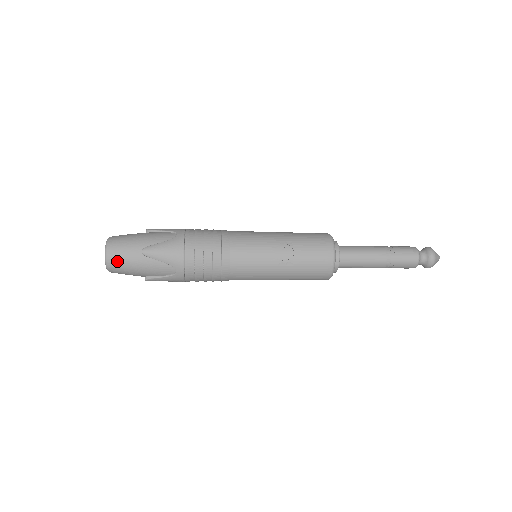
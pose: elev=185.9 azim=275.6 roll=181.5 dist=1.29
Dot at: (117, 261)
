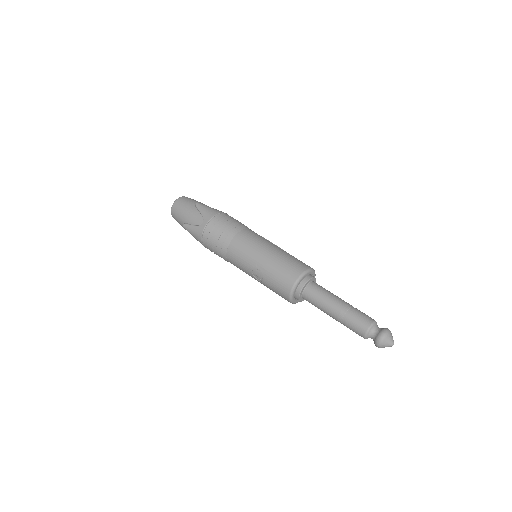
Dot at: (176, 220)
